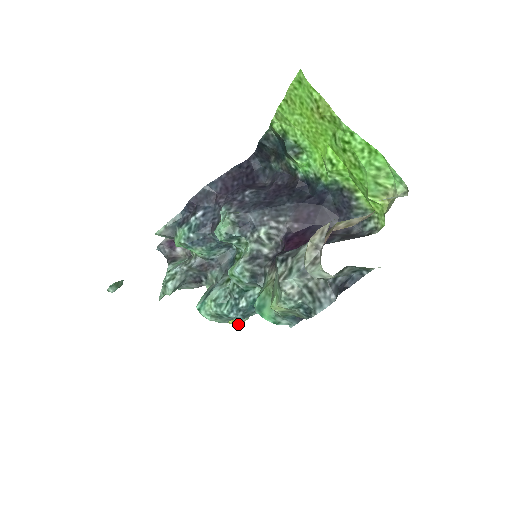
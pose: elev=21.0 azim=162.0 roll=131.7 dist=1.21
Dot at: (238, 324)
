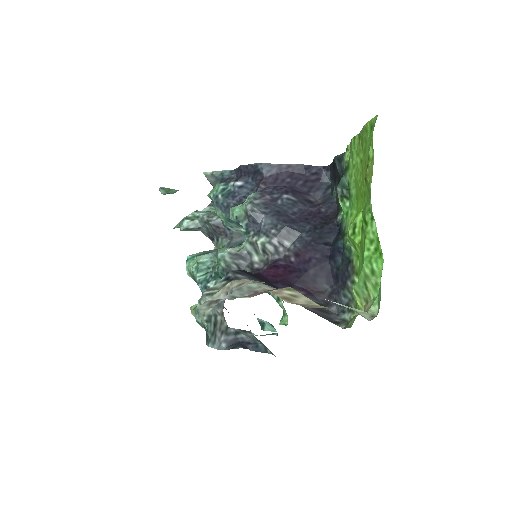
Dot at: occluded
